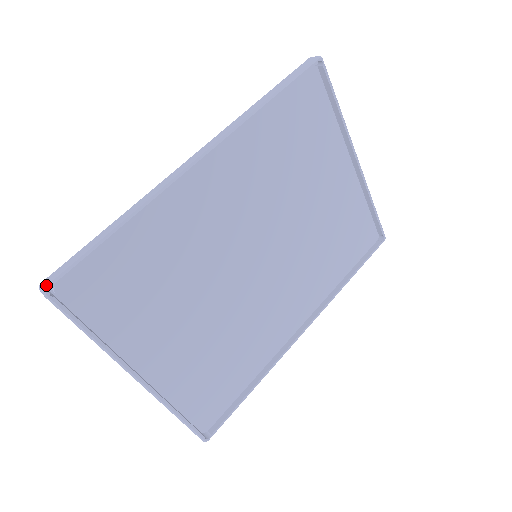
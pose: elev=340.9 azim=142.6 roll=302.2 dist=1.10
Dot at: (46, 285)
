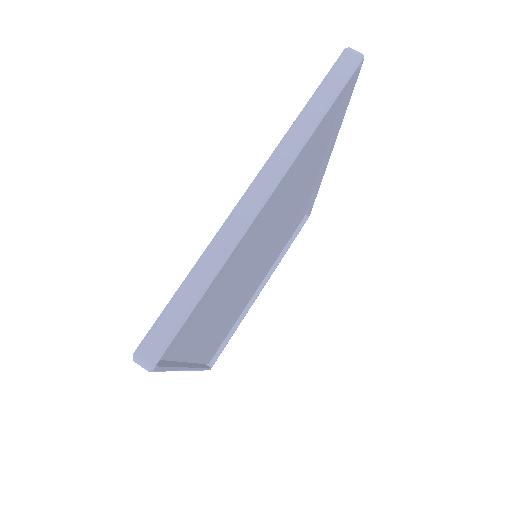
Dot at: occluded
